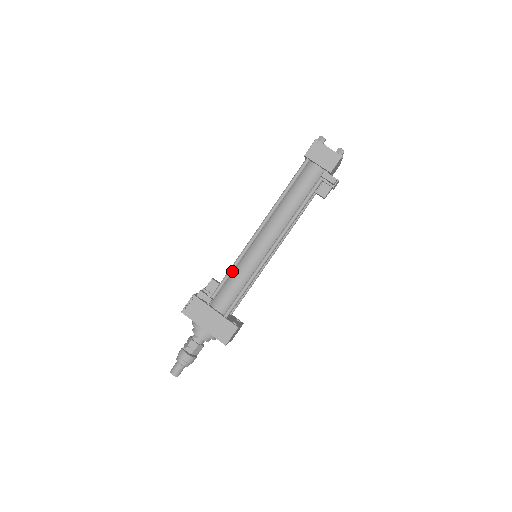
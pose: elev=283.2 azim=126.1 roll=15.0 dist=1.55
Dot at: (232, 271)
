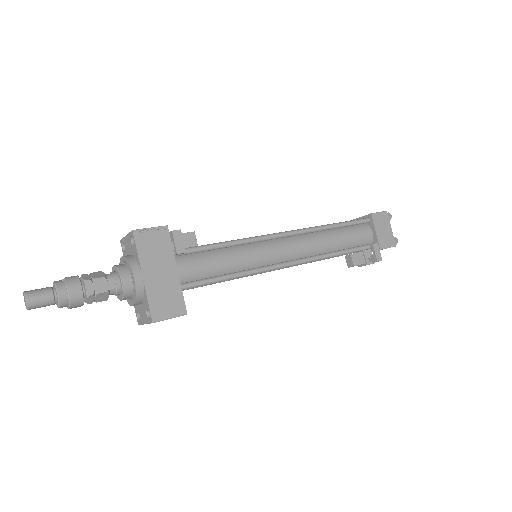
Dot at: (230, 245)
